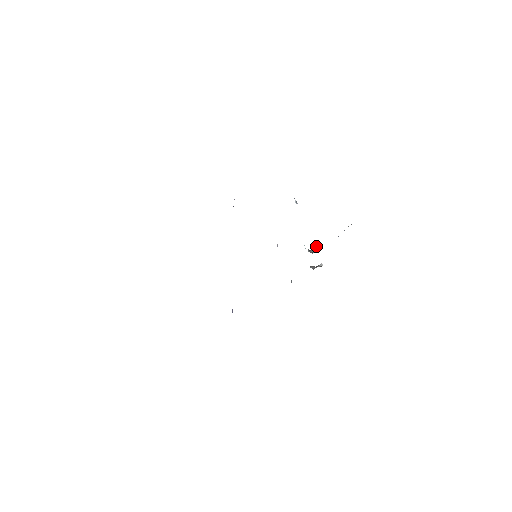
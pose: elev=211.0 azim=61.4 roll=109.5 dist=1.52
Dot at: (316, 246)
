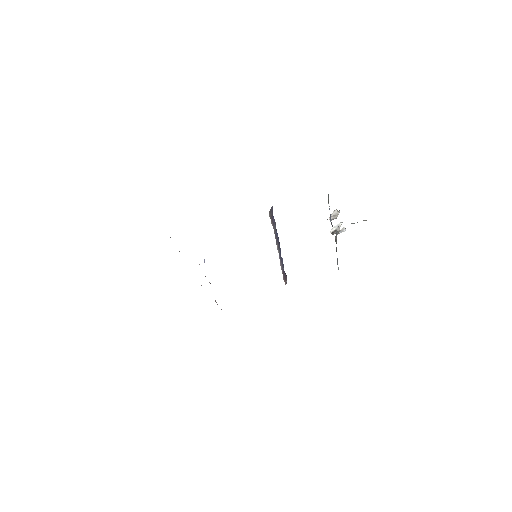
Dot at: (338, 214)
